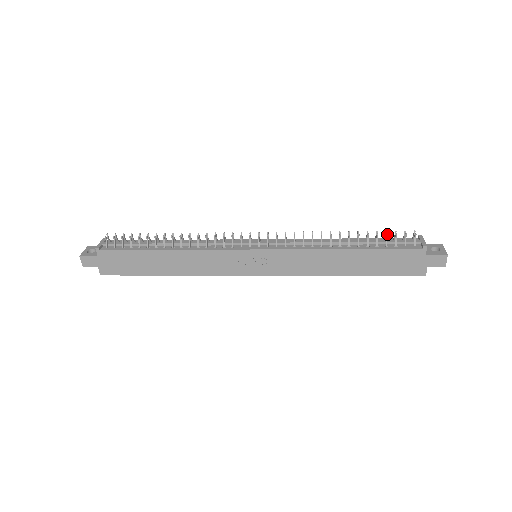
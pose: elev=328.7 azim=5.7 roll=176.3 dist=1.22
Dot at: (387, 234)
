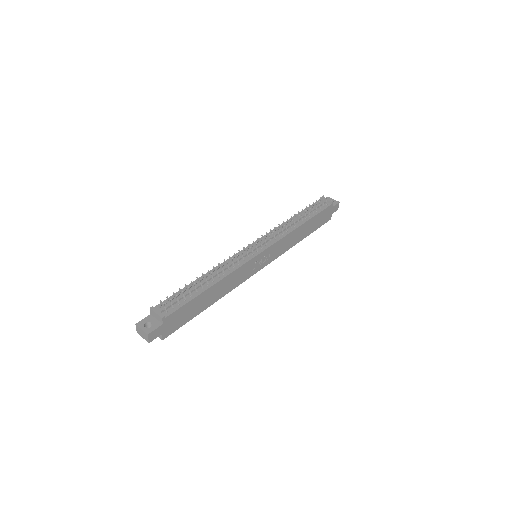
Dot at: occluded
